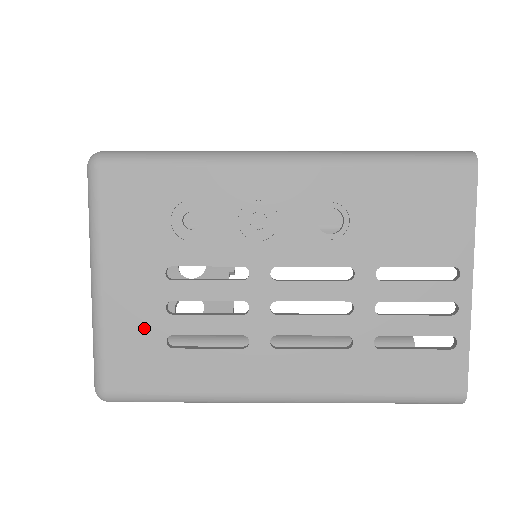
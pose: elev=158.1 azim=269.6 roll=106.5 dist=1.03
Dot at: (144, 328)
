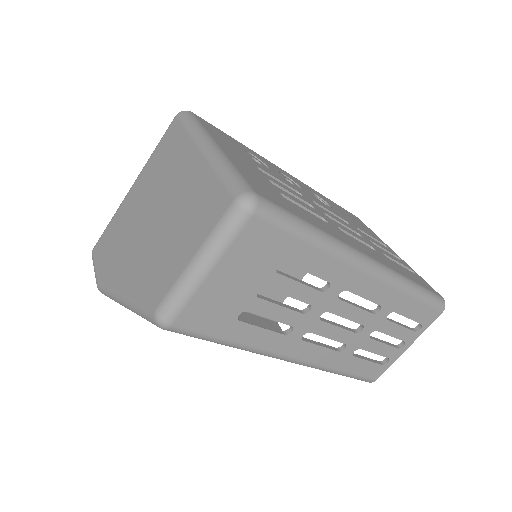
Dot at: (261, 180)
